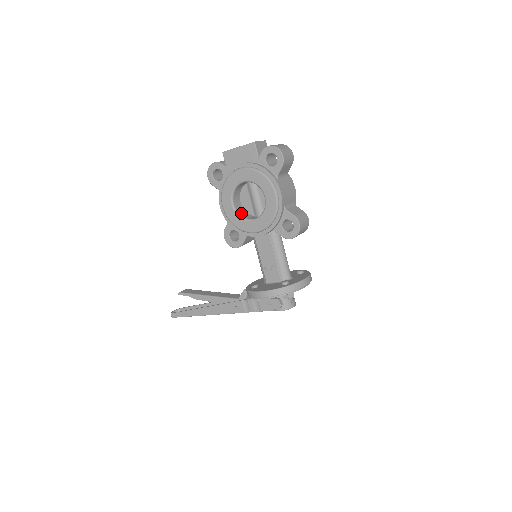
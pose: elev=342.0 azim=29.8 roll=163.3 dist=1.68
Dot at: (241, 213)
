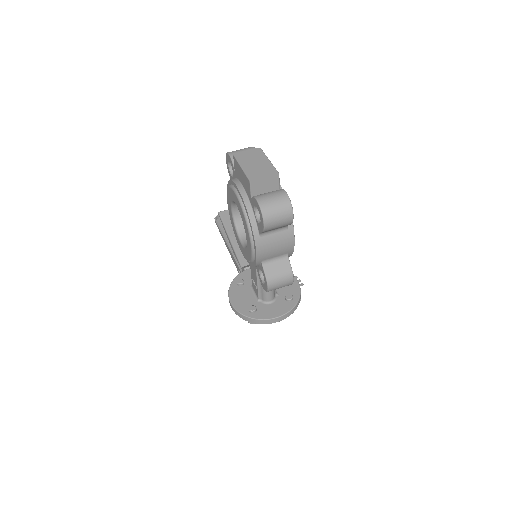
Dot at: (240, 222)
